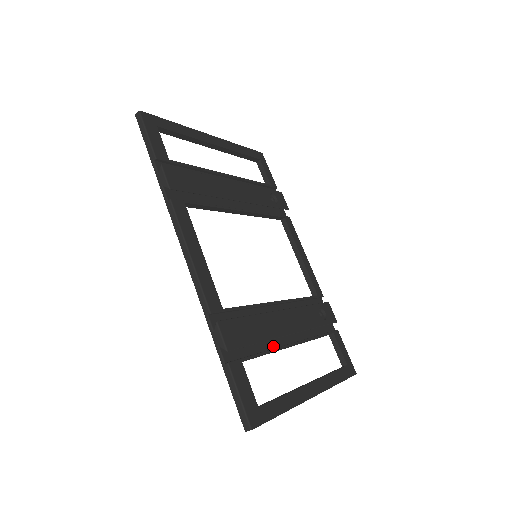
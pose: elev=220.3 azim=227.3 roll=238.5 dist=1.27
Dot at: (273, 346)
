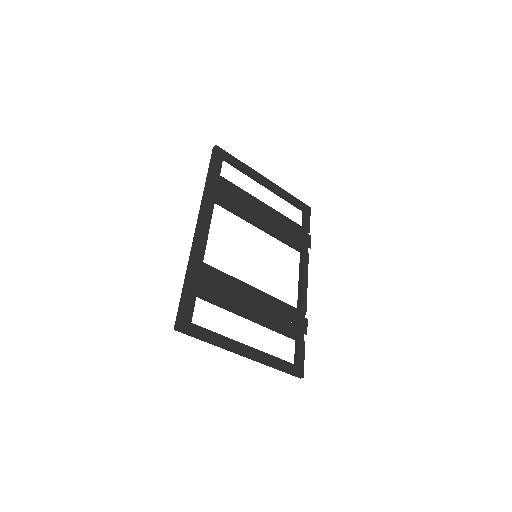
Dot at: (231, 307)
